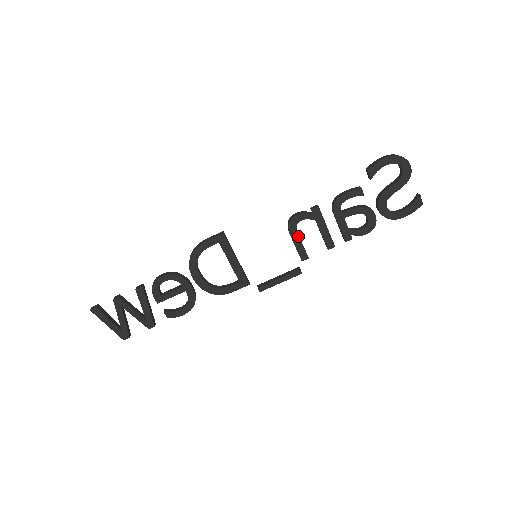
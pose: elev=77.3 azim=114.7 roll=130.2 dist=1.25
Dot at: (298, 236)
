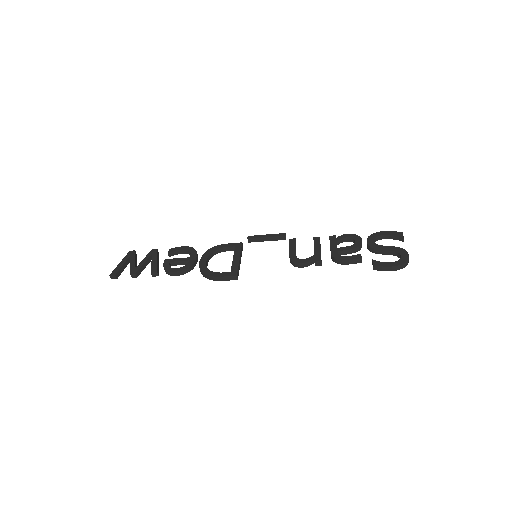
Dot at: occluded
